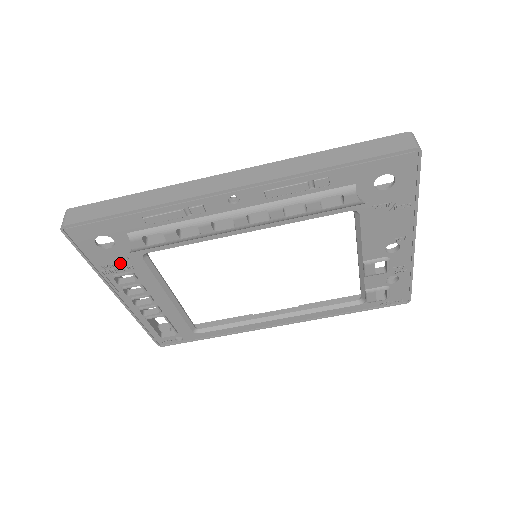
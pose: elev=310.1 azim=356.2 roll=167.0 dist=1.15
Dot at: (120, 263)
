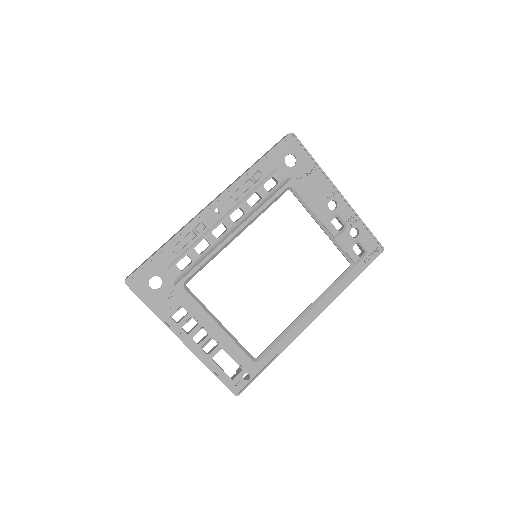
Dot at: (171, 300)
